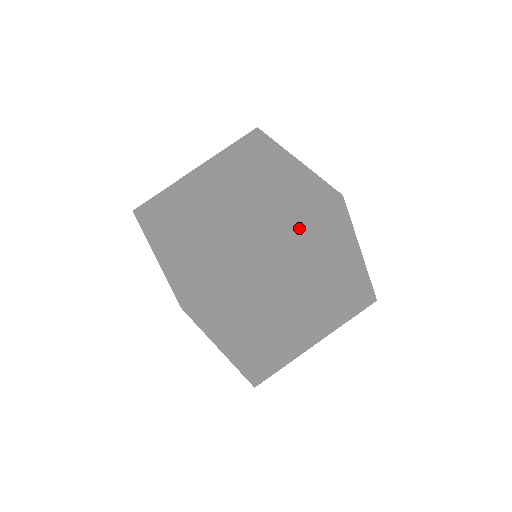
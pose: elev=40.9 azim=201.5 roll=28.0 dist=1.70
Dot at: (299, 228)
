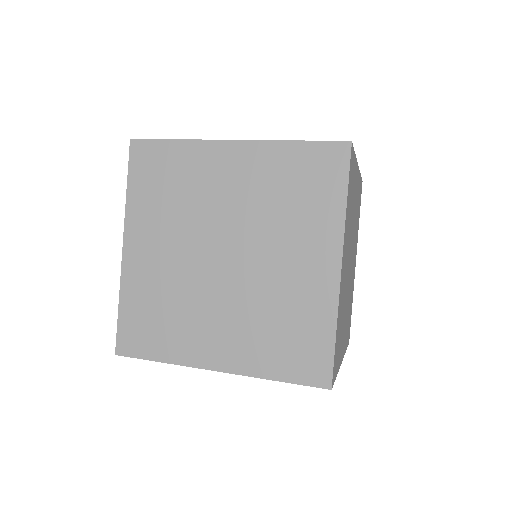
Dot at: (283, 144)
